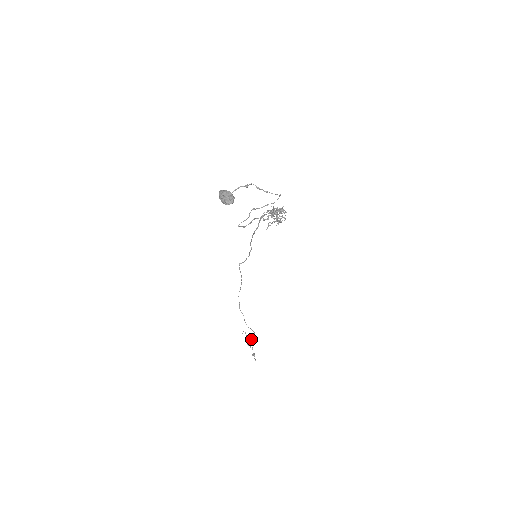
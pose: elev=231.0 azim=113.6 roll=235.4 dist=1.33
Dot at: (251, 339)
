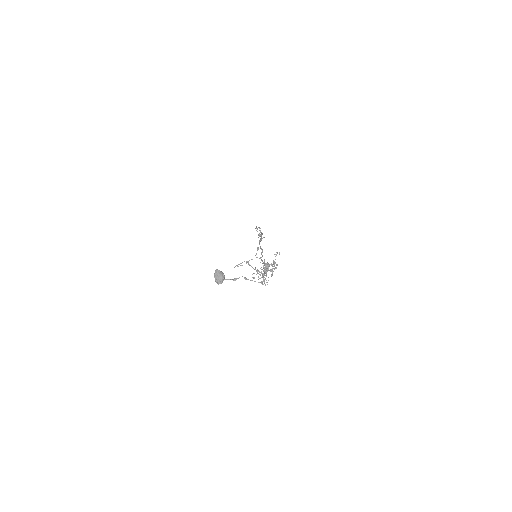
Dot at: (261, 239)
